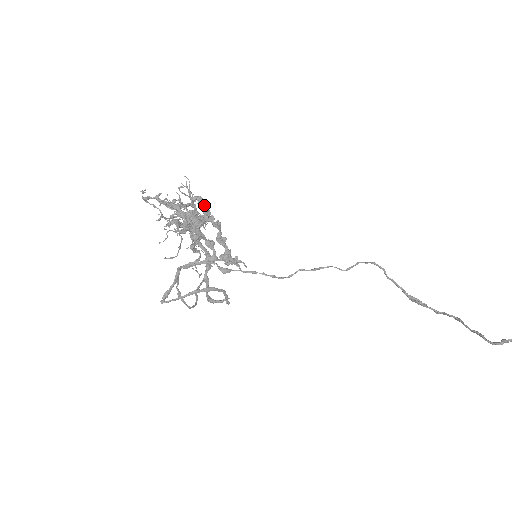
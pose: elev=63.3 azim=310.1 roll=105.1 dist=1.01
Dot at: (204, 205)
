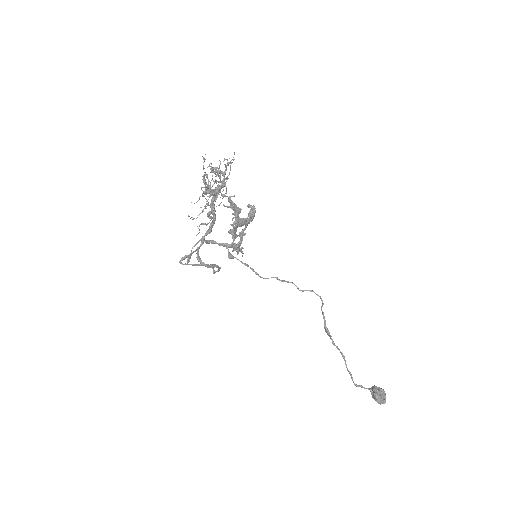
Dot at: (254, 215)
